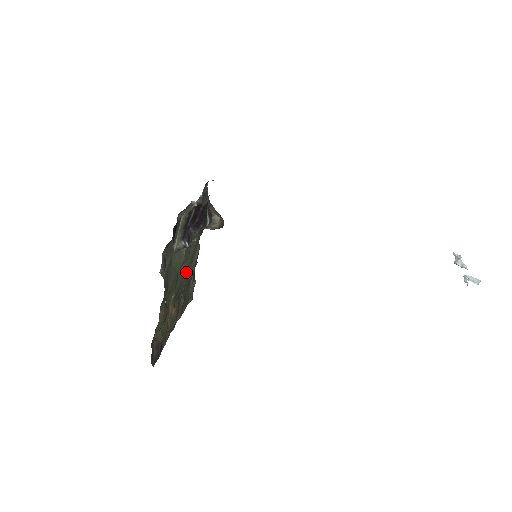
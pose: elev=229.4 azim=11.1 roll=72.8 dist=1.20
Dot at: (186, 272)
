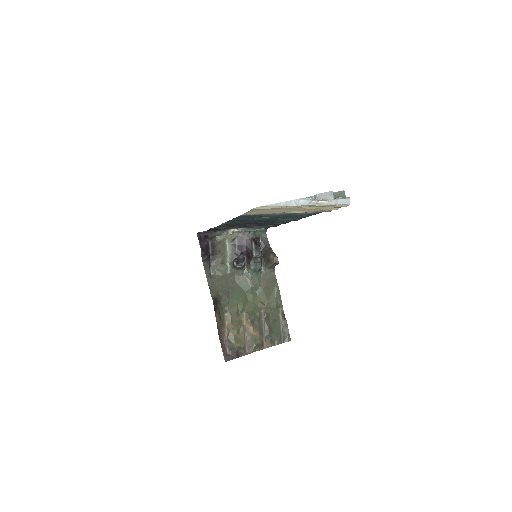
Dot at: (263, 302)
